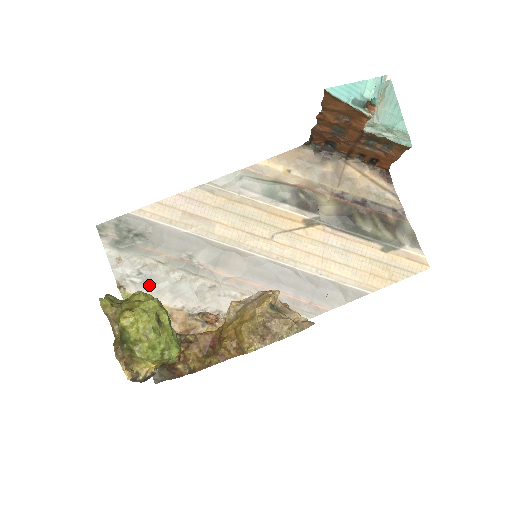
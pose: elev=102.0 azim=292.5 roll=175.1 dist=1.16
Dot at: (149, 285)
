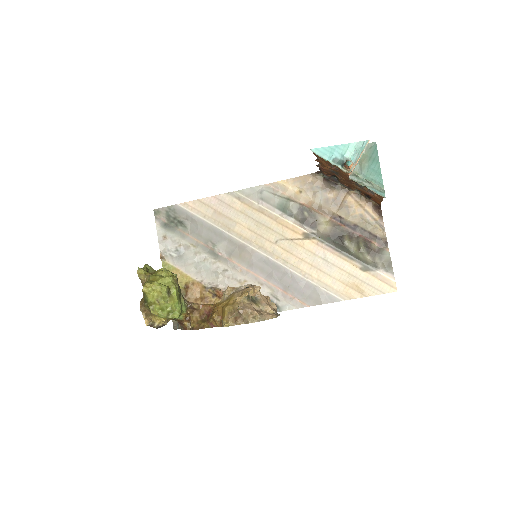
Dot at: (181, 260)
